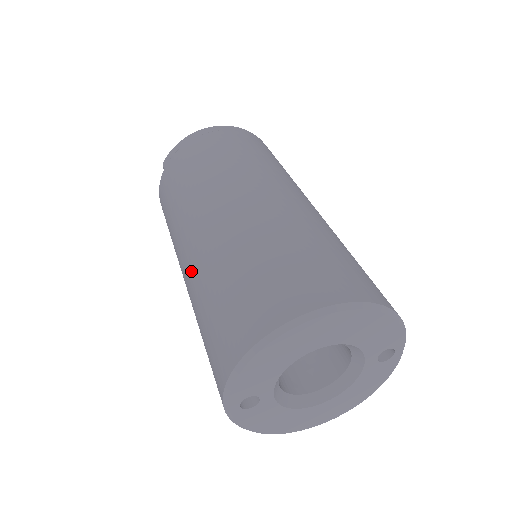
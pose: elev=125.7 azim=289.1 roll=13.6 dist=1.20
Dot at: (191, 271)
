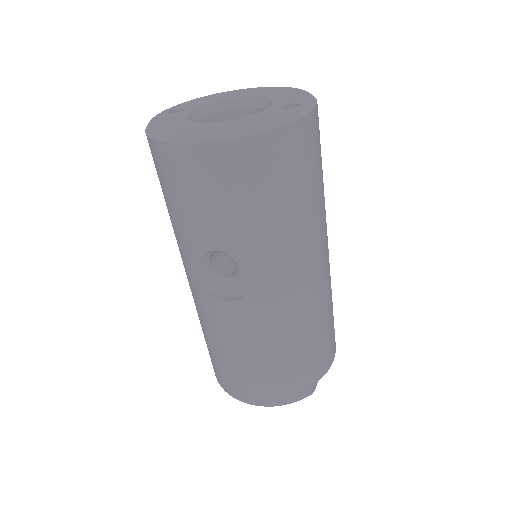
Dot at: occluded
